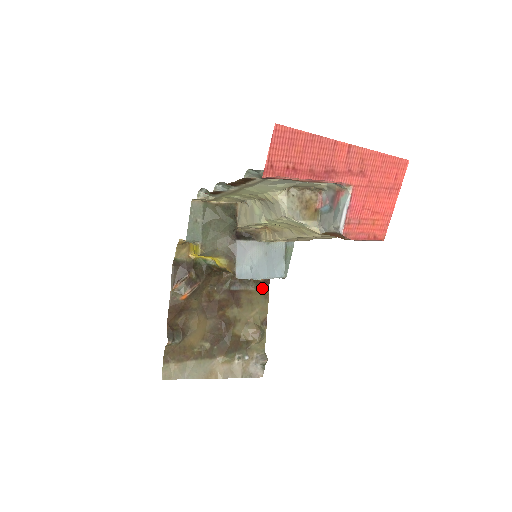
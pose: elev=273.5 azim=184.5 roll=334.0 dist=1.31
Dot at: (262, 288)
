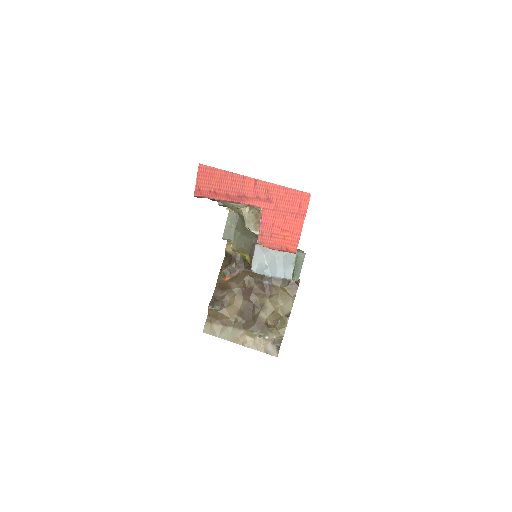
Dot at: (291, 288)
